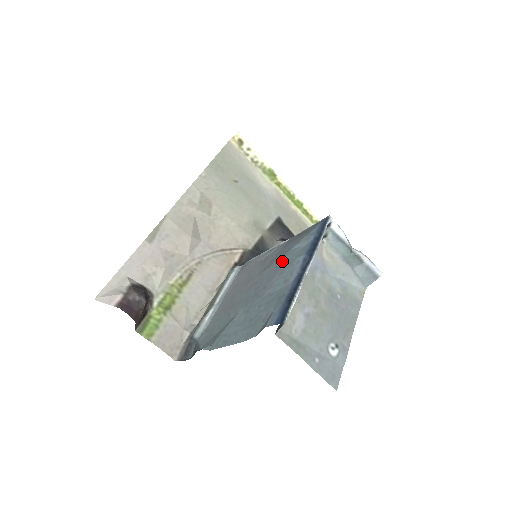
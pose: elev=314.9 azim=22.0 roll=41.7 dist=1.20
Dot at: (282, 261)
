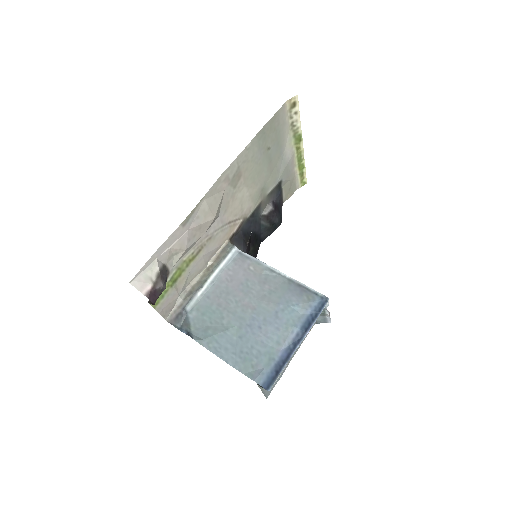
Dot at: (280, 313)
